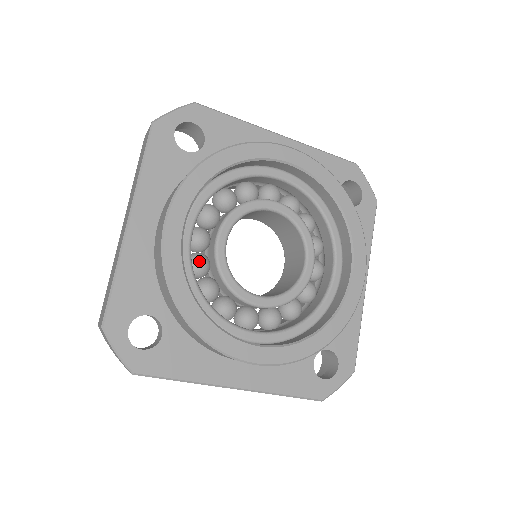
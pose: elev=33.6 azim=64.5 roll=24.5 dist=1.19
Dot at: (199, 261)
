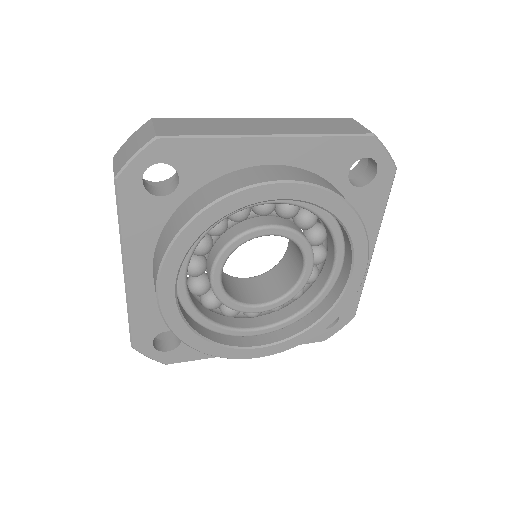
Dot at: (199, 289)
